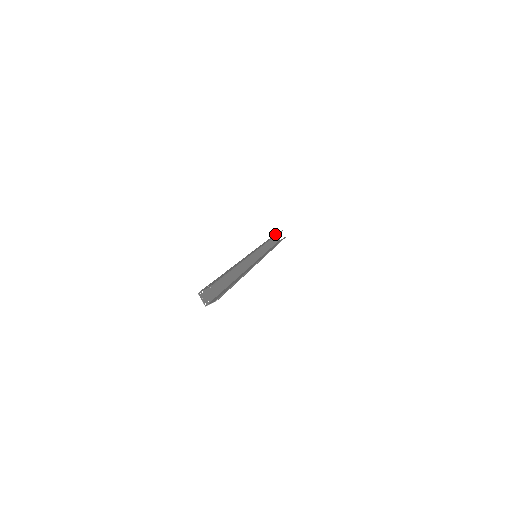
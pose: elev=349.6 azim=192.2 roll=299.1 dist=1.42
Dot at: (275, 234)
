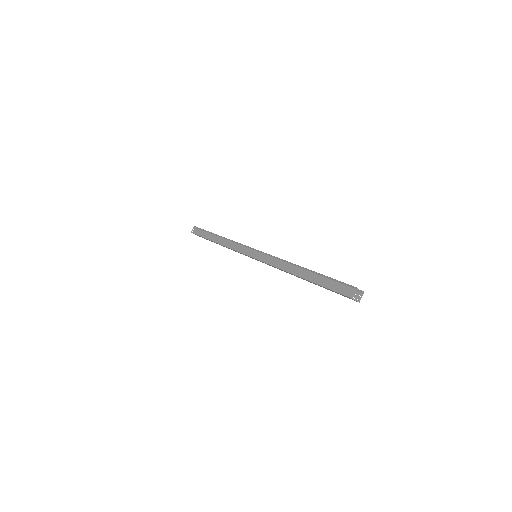
Dot at: (199, 233)
